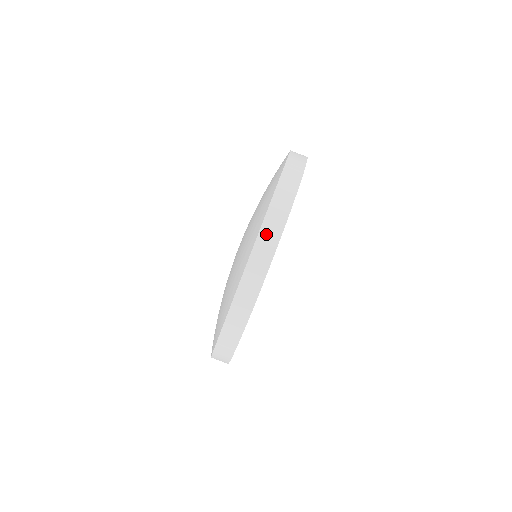
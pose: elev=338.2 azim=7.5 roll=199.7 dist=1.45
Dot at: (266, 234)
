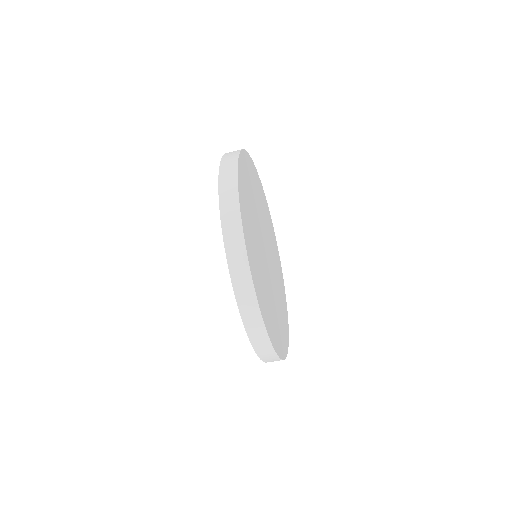
Dot at: (225, 177)
